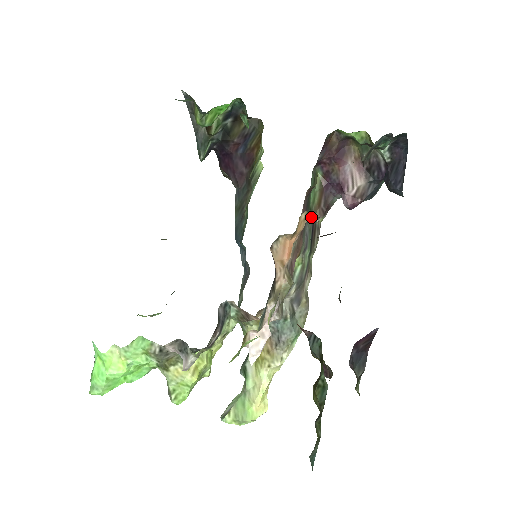
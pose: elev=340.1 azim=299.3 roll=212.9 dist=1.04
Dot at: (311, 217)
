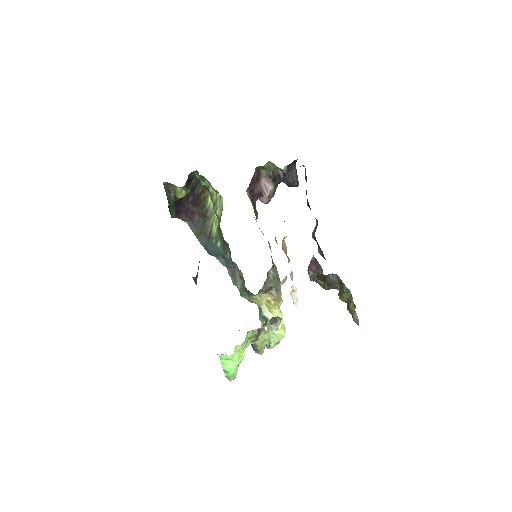
Dot at: occluded
